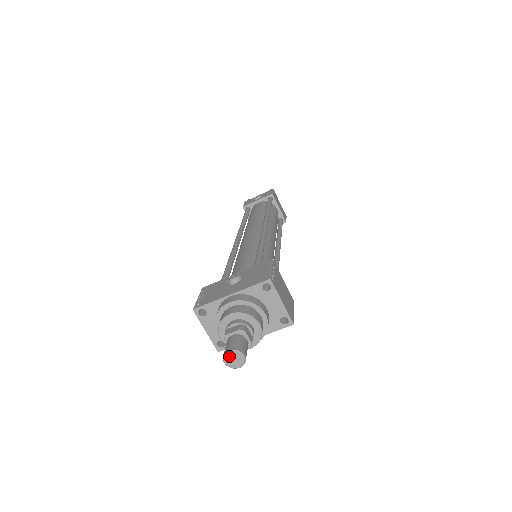
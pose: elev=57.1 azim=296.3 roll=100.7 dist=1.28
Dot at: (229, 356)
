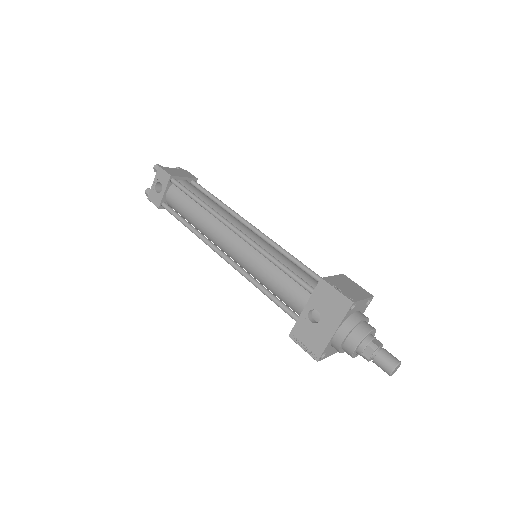
Dot at: (393, 372)
